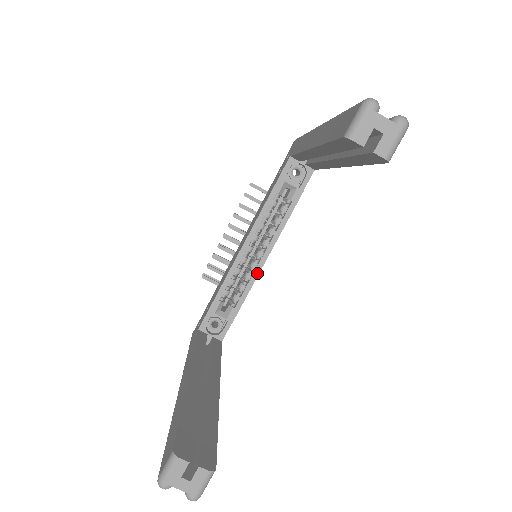
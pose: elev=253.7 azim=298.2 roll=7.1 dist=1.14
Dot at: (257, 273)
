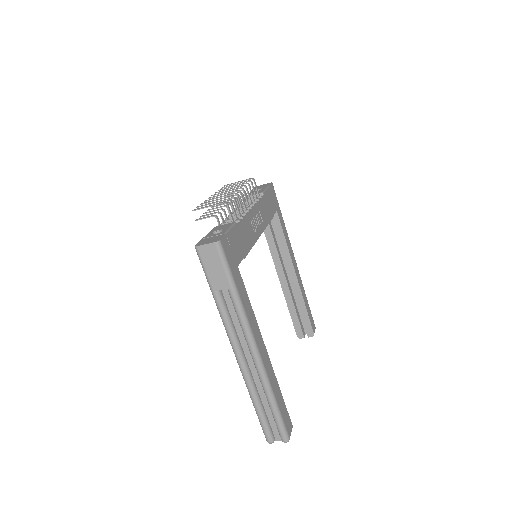
Dot at: (263, 231)
